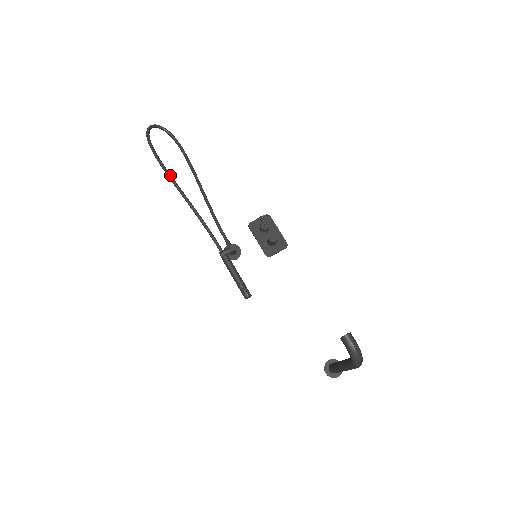
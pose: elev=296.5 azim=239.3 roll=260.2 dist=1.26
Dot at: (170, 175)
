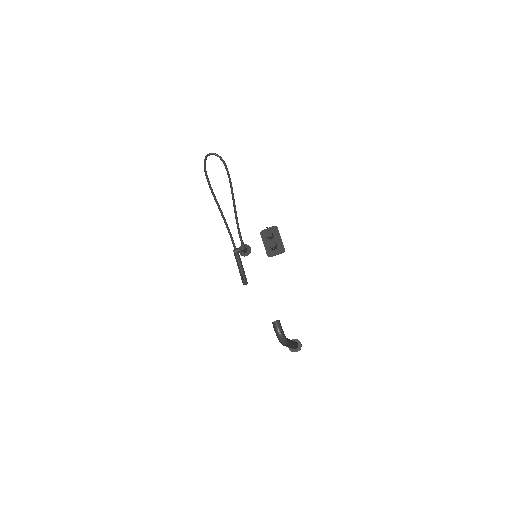
Dot at: (212, 191)
